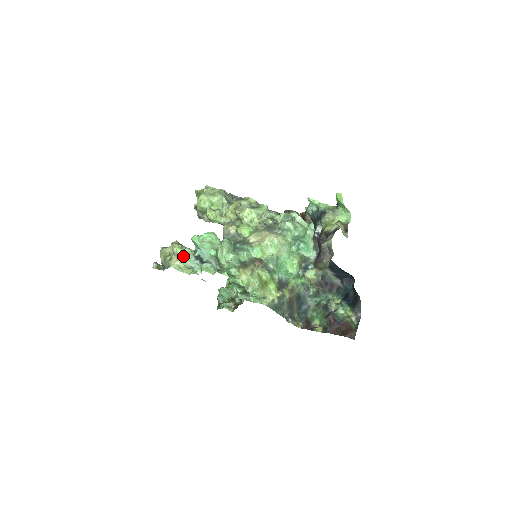
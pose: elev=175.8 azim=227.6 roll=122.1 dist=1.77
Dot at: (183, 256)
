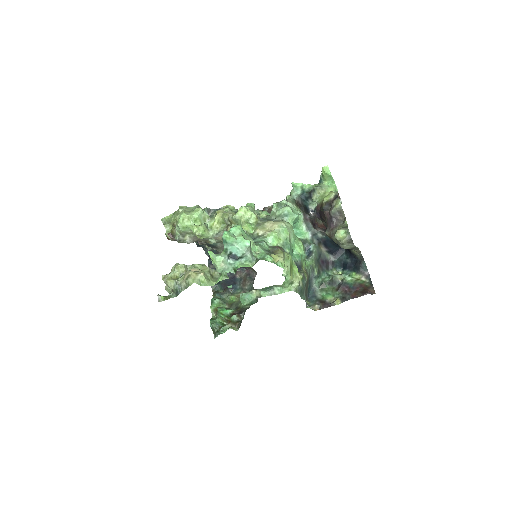
Dot at: (216, 258)
